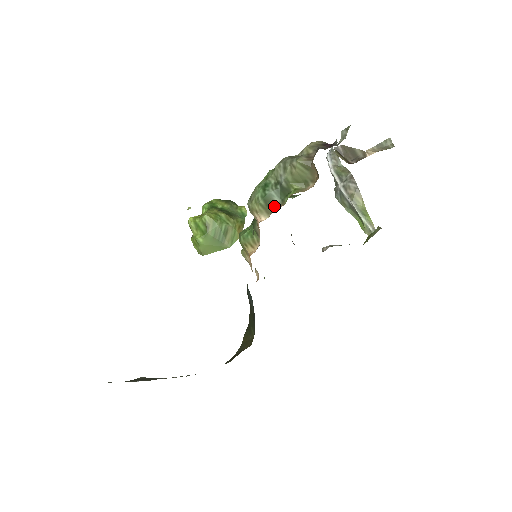
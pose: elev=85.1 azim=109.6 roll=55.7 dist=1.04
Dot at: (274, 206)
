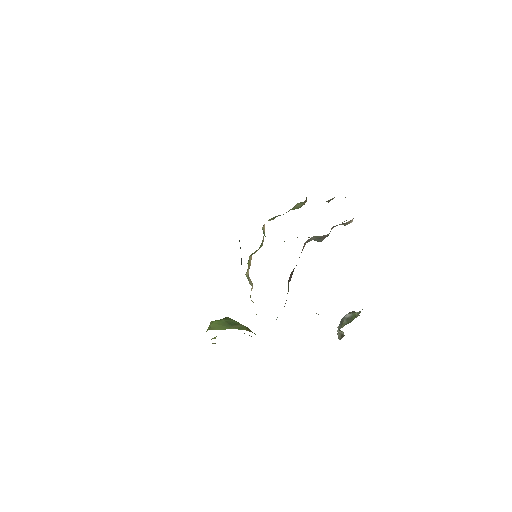
Dot at: occluded
